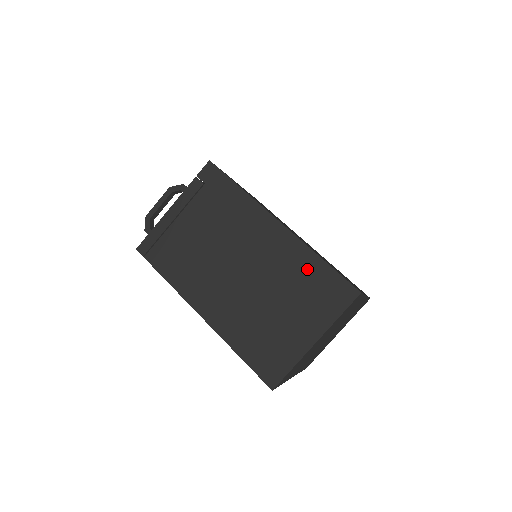
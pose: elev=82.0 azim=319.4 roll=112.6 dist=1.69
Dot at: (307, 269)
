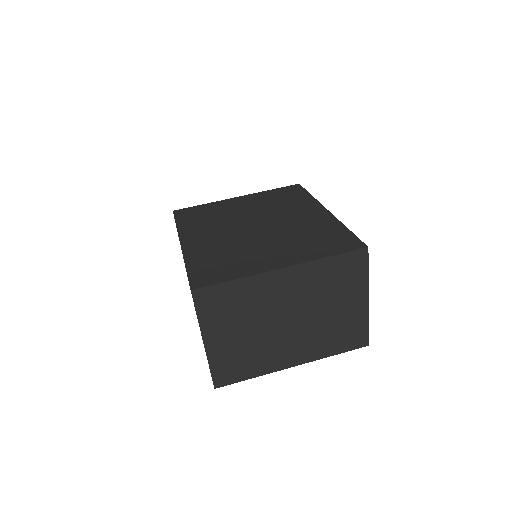
Dot at: occluded
